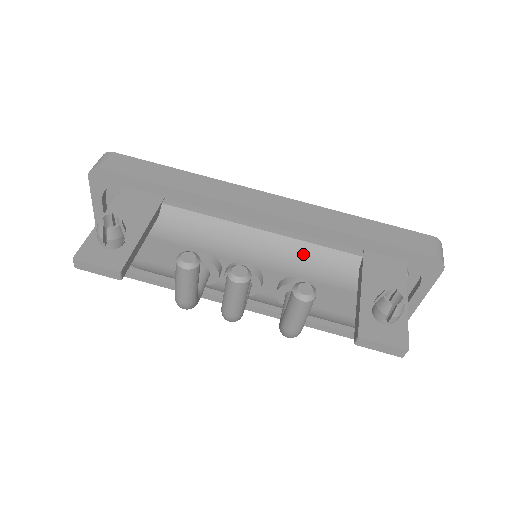
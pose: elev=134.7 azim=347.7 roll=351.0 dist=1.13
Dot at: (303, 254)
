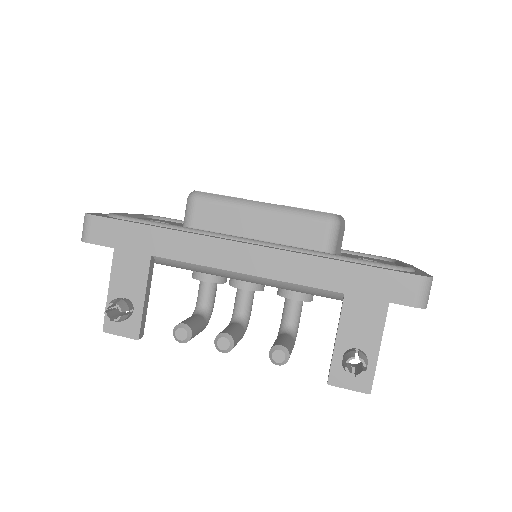
Dot at: (288, 286)
